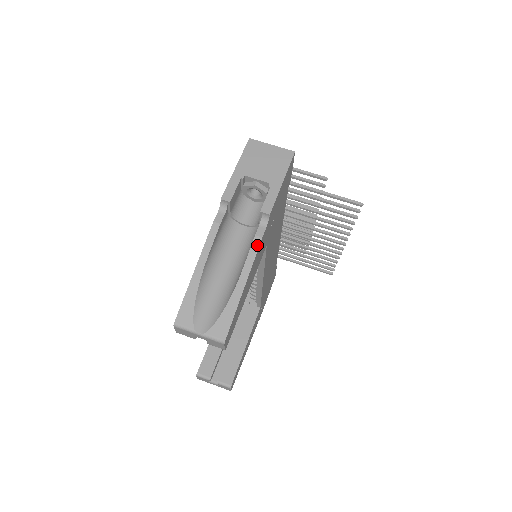
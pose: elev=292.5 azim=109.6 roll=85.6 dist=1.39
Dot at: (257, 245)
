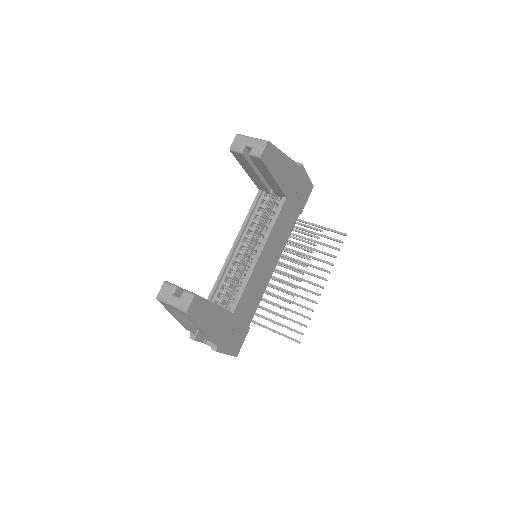
Dot at: (293, 161)
